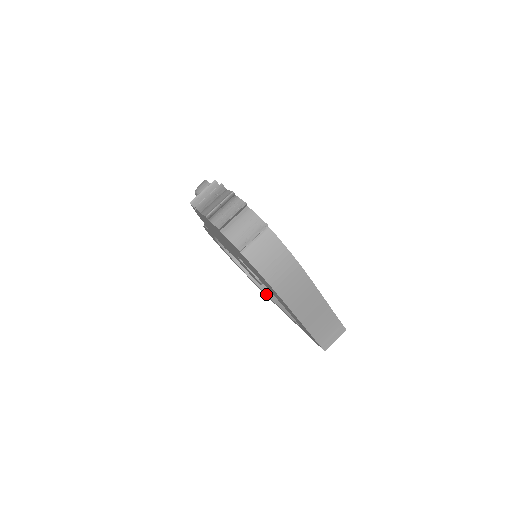
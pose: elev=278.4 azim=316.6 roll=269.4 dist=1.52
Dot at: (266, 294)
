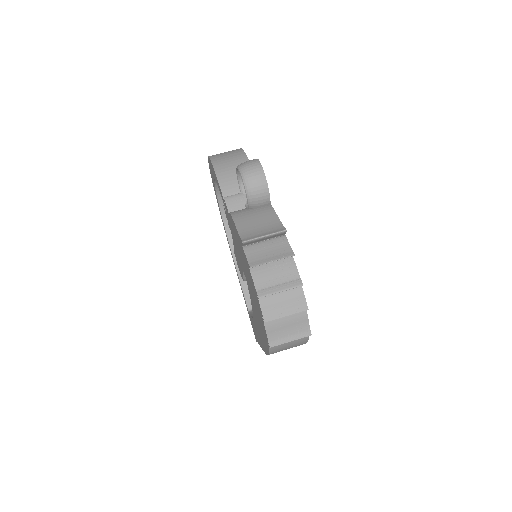
Dot at: (229, 241)
